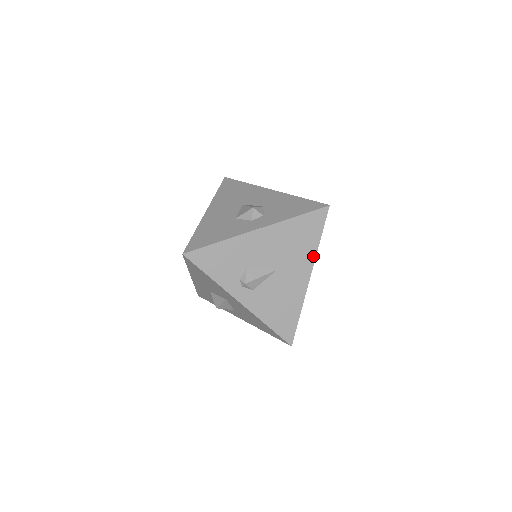
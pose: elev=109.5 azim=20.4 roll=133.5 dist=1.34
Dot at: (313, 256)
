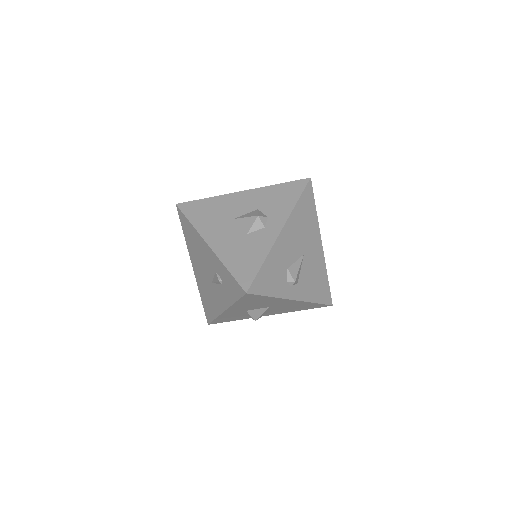
Dot at: (317, 226)
